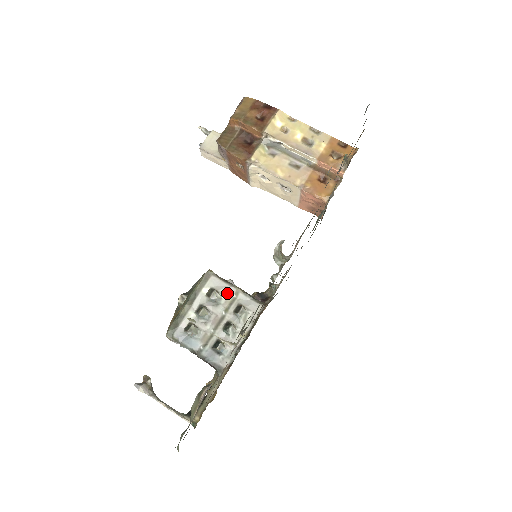
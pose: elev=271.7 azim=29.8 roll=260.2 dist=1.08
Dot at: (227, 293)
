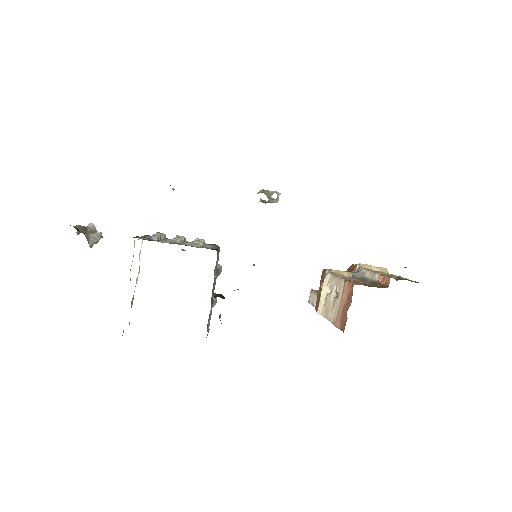
Dot at: (208, 246)
